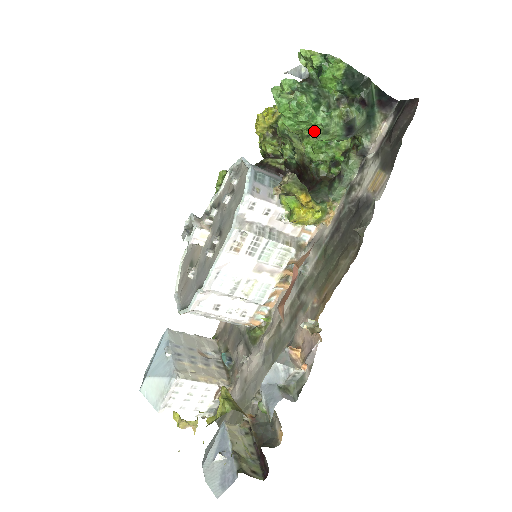
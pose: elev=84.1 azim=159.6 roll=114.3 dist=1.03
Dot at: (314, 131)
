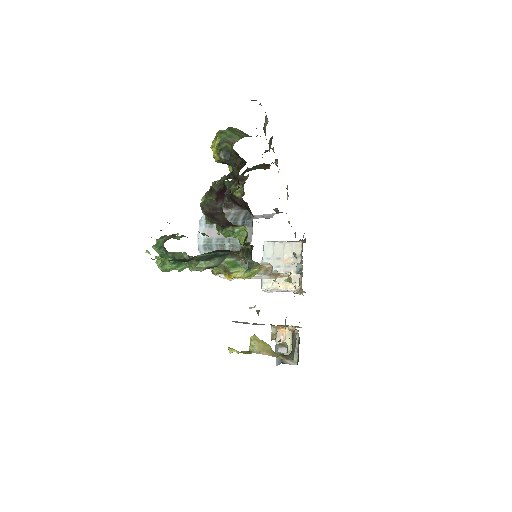
Dot at: occluded
